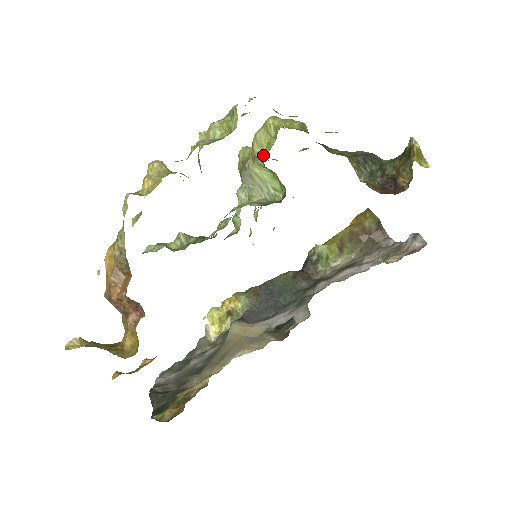
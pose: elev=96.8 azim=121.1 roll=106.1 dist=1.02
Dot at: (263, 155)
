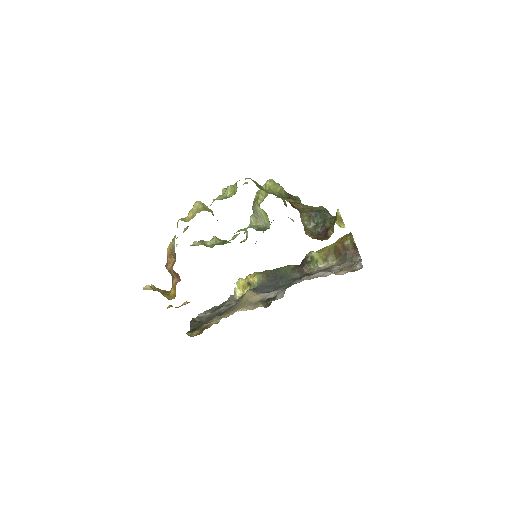
Dot at: (260, 202)
